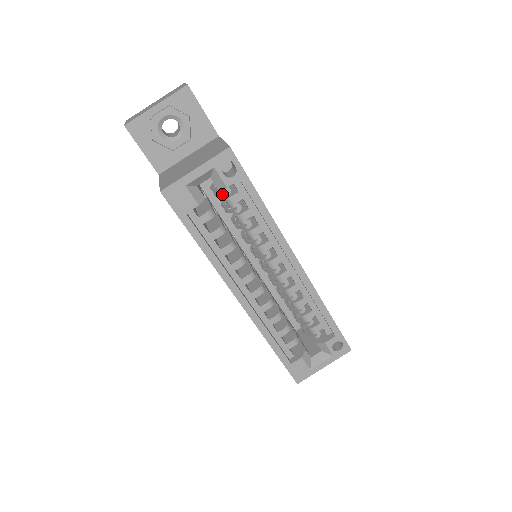
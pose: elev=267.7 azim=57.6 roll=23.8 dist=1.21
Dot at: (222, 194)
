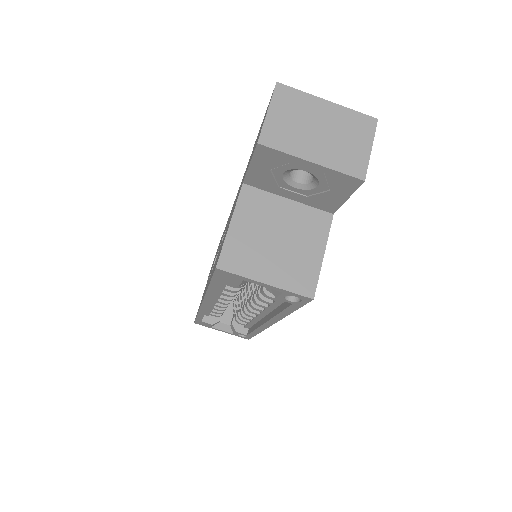
Dot at: occluded
